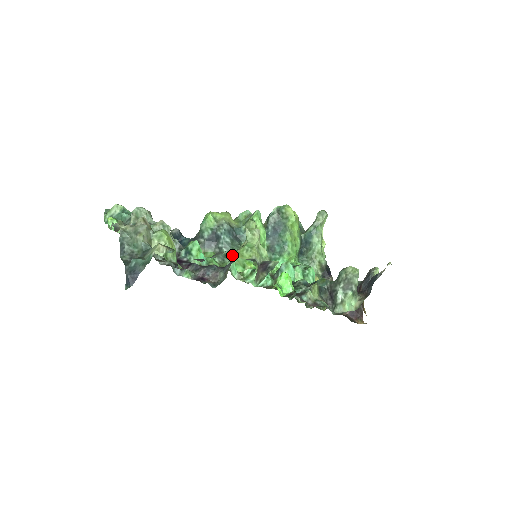
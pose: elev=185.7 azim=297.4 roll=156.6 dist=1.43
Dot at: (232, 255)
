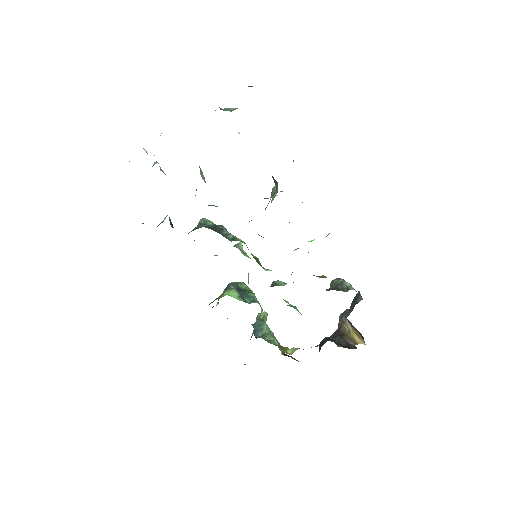
Dot at: occluded
